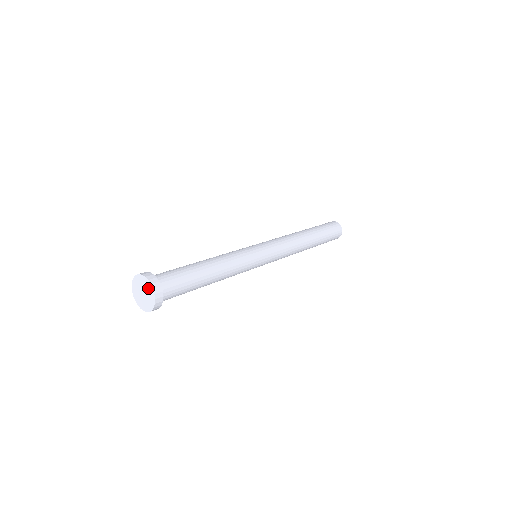
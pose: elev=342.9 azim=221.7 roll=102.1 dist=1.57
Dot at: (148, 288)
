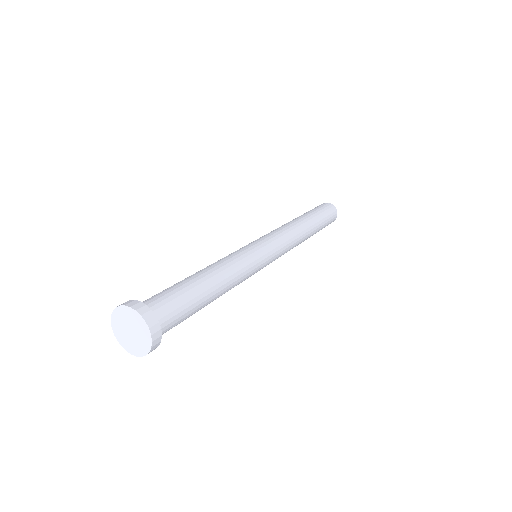
Dot at: (144, 339)
